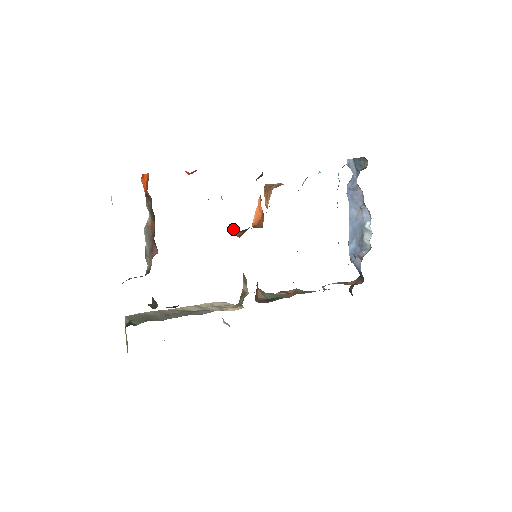
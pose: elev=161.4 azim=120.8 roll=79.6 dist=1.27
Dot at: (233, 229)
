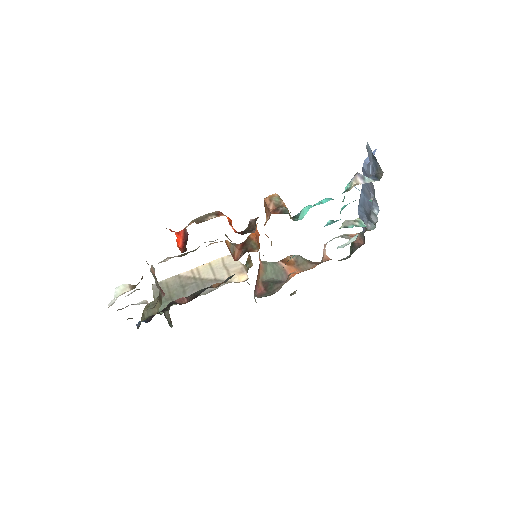
Dot at: (231, 251)
